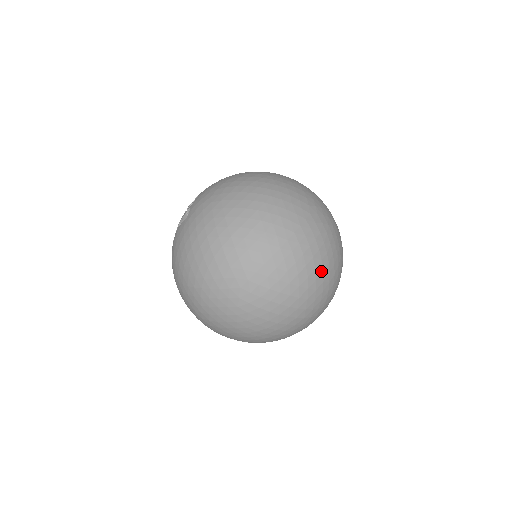
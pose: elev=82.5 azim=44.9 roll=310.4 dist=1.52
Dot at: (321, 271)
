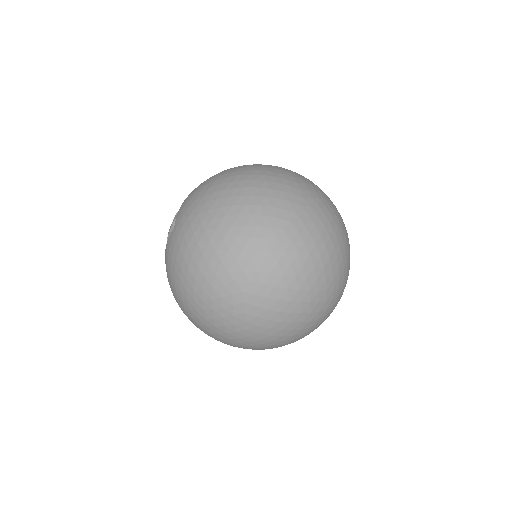
Dot at: (327, 257)
